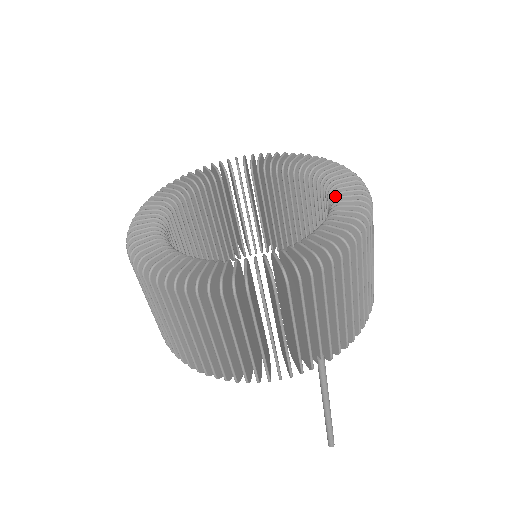
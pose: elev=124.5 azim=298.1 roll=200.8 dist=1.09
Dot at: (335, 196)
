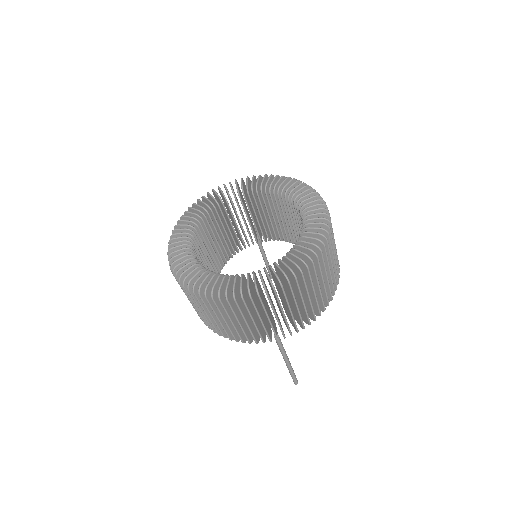
Dot at: (302, 234)
